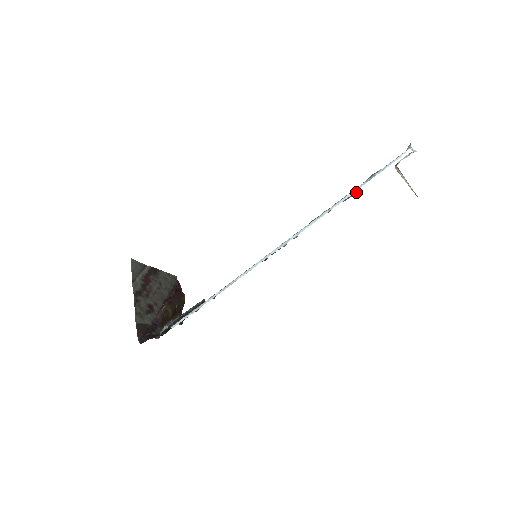
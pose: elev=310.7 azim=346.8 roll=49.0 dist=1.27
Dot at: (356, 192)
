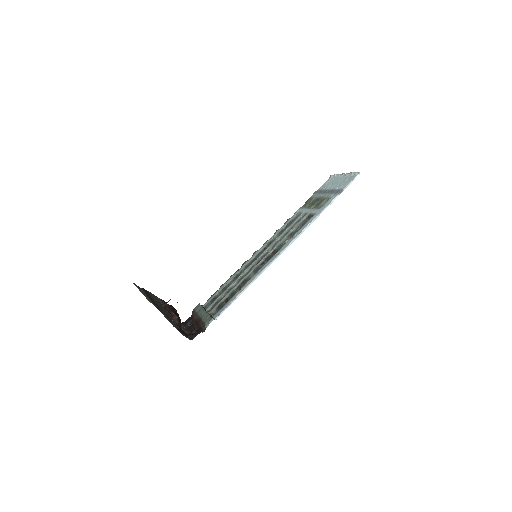
Dot at: (324, 203)
